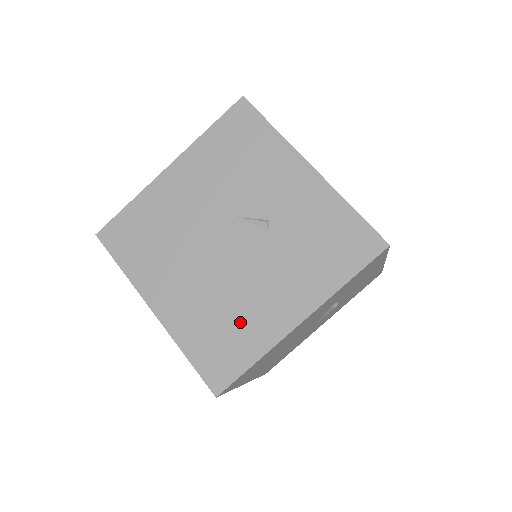
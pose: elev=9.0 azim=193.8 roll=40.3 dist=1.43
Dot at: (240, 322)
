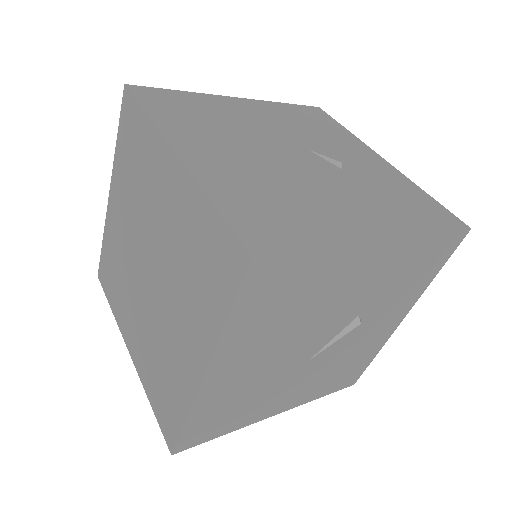
Dot at: (302, 208)
